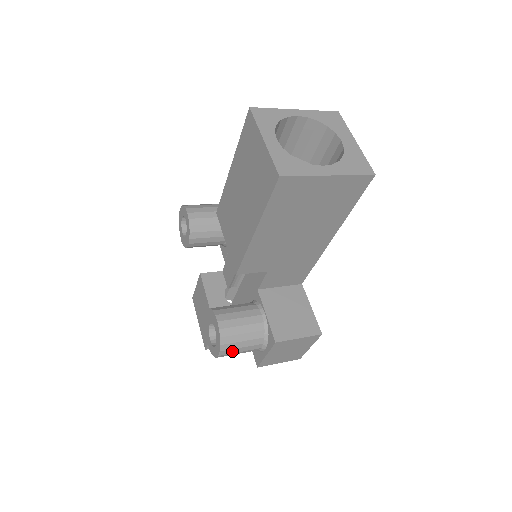
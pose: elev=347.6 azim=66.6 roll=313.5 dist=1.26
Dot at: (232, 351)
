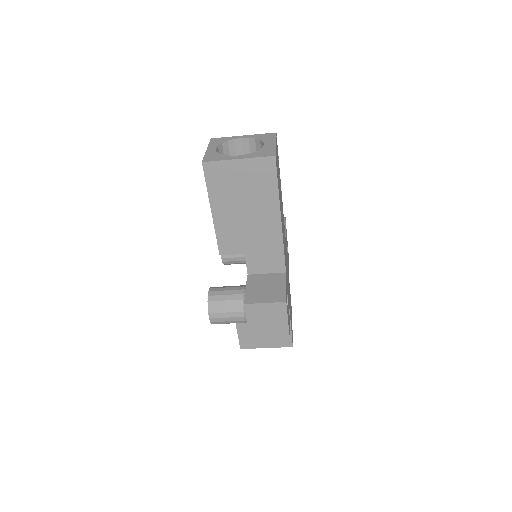
Dot at: (219, 315)
